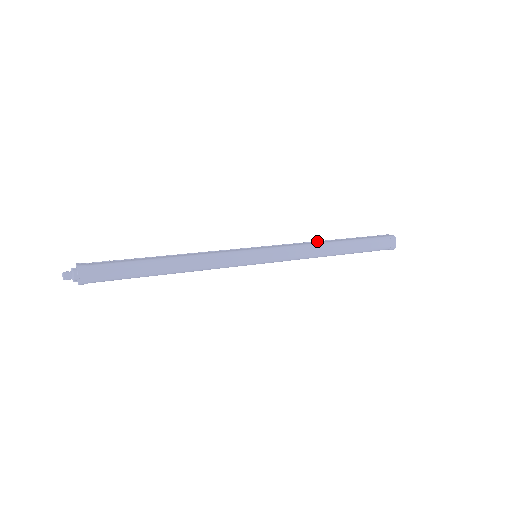
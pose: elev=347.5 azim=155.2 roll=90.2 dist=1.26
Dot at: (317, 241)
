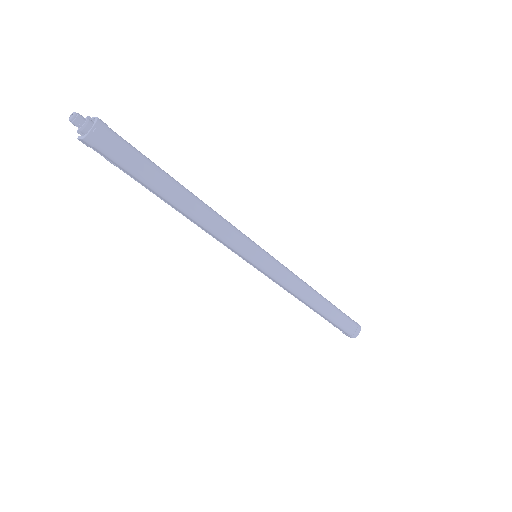
Dot at: occluded
